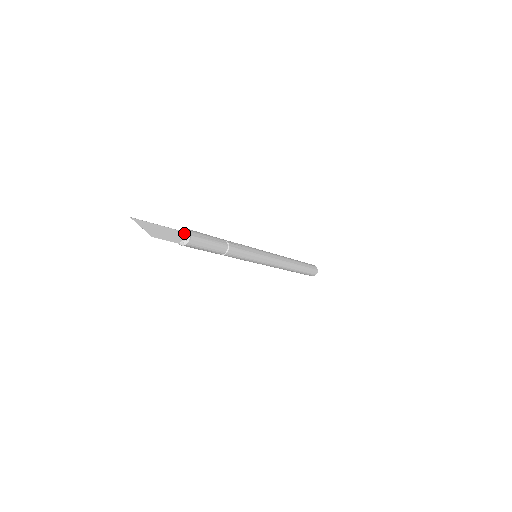
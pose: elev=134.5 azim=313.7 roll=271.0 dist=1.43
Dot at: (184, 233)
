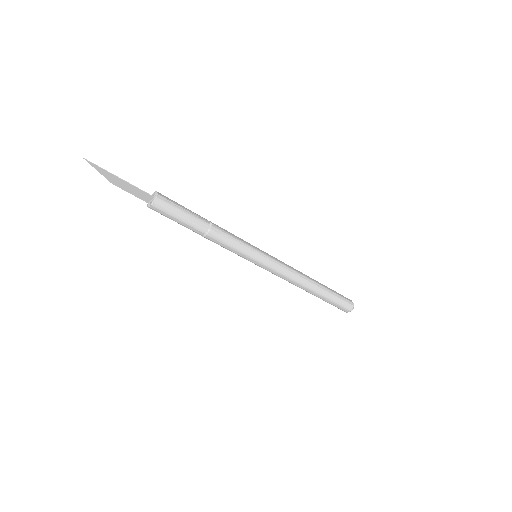
Dot at: (153, 197)
